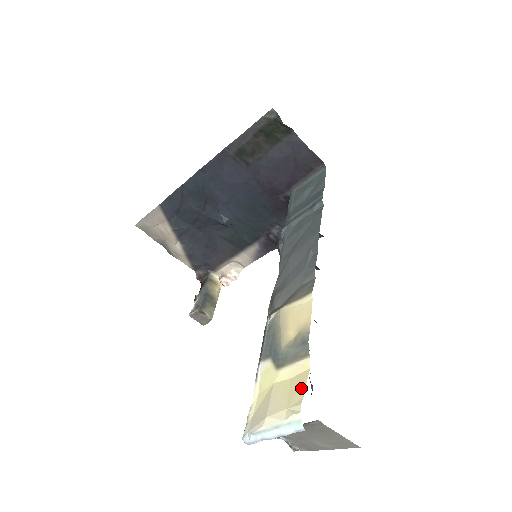
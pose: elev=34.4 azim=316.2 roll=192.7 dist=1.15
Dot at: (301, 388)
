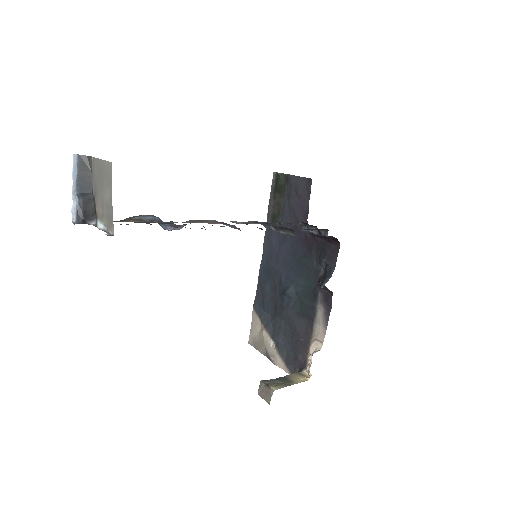
Dot at: occluded
